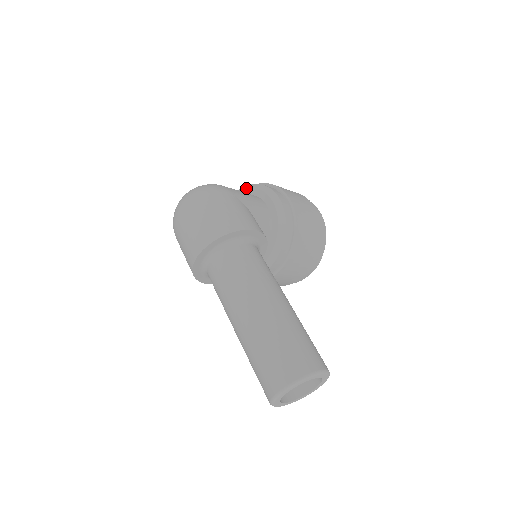
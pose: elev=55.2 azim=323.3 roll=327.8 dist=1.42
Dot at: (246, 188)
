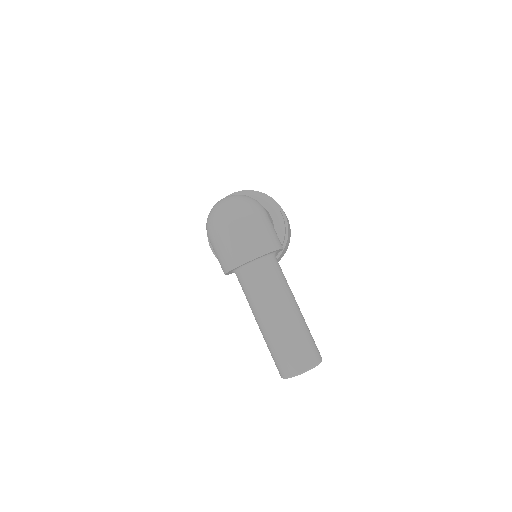
Dot at: (253, 195)
